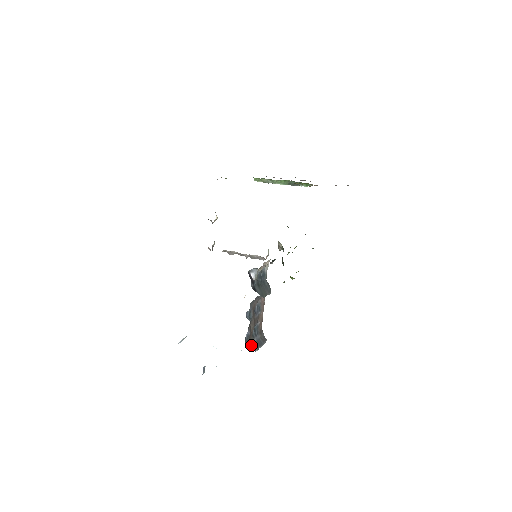
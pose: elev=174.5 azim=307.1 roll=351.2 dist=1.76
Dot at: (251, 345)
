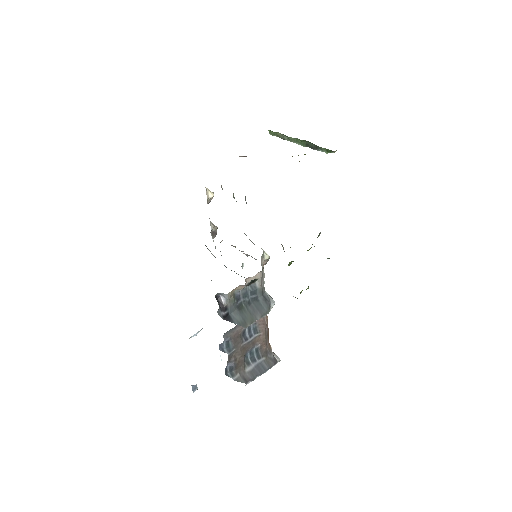
Dot at: (240, 376)
